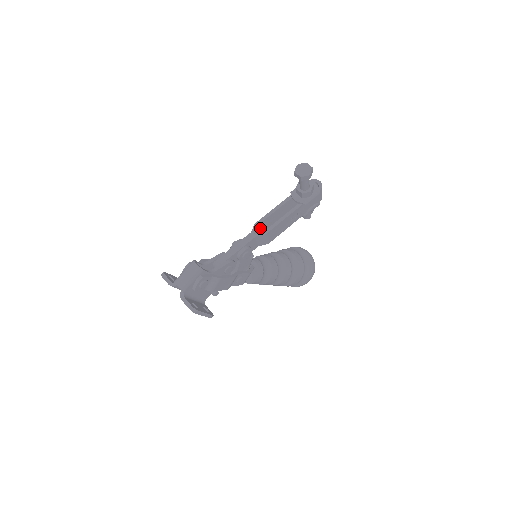
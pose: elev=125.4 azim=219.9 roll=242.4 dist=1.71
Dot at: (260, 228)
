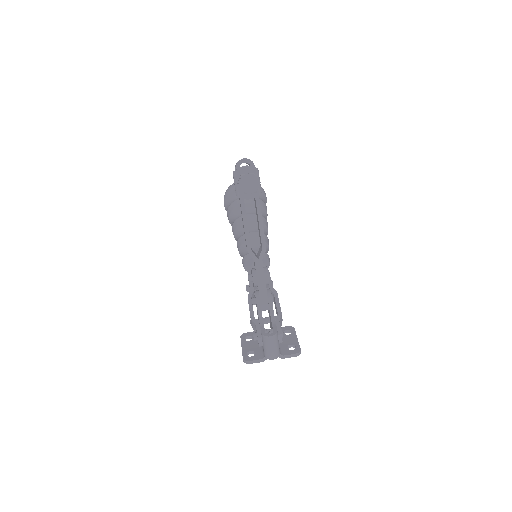
Dot at: occluded
